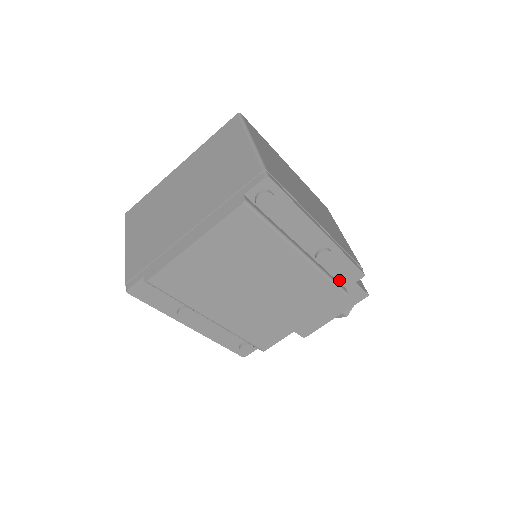
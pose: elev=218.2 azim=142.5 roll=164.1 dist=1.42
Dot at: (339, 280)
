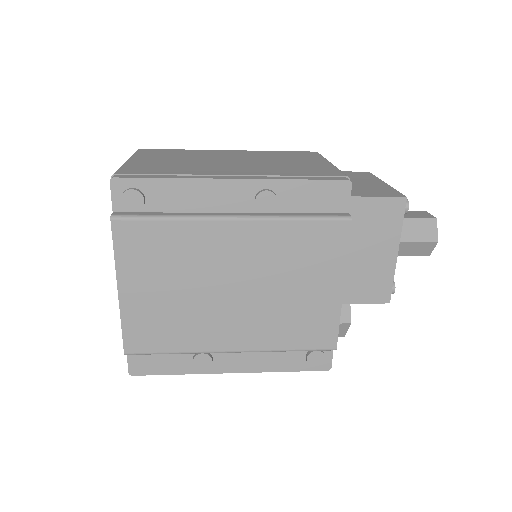
Dot at: (325, 211)
